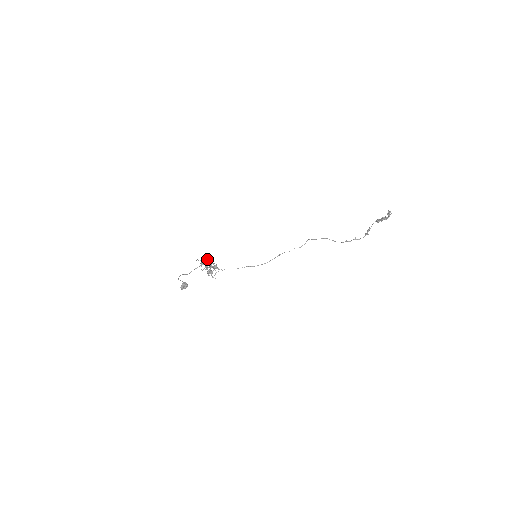
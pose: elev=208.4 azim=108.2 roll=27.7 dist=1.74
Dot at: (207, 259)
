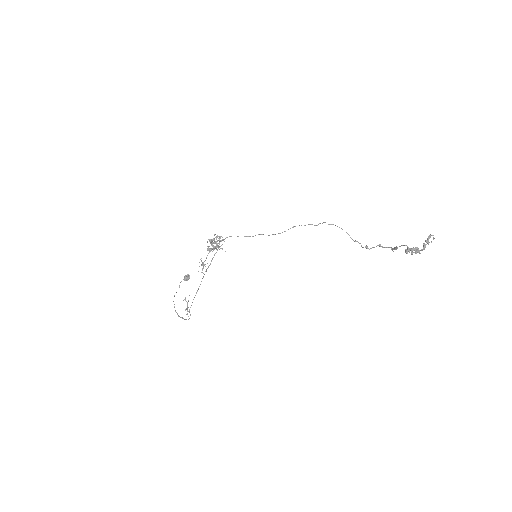
Dot at: (203, 263)
